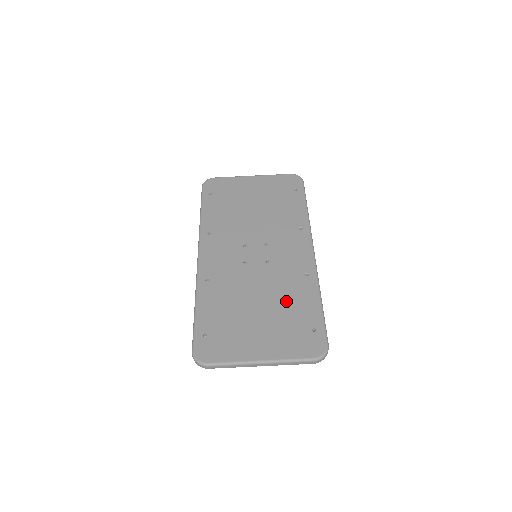
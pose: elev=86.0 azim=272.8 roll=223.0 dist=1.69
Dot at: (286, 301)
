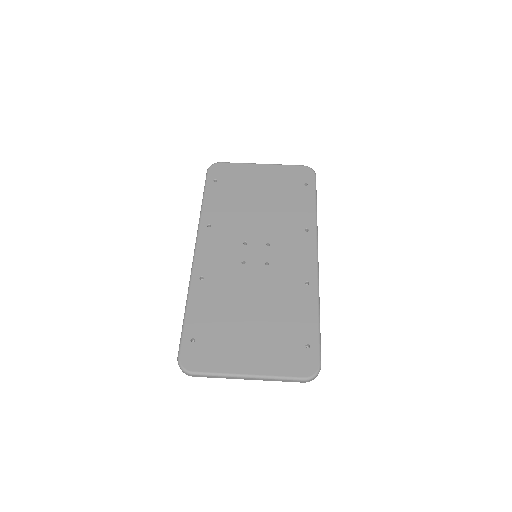
Dot at: (282, 311)
